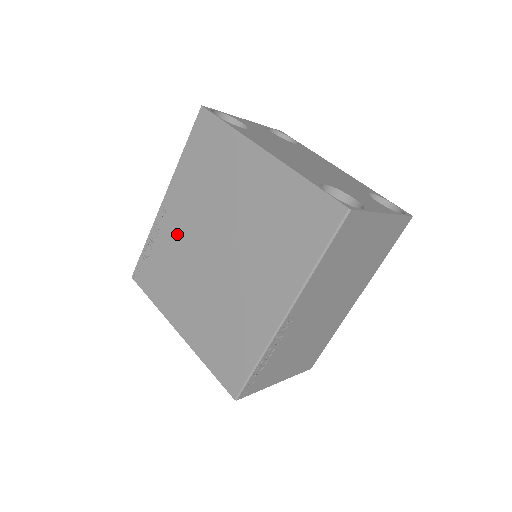
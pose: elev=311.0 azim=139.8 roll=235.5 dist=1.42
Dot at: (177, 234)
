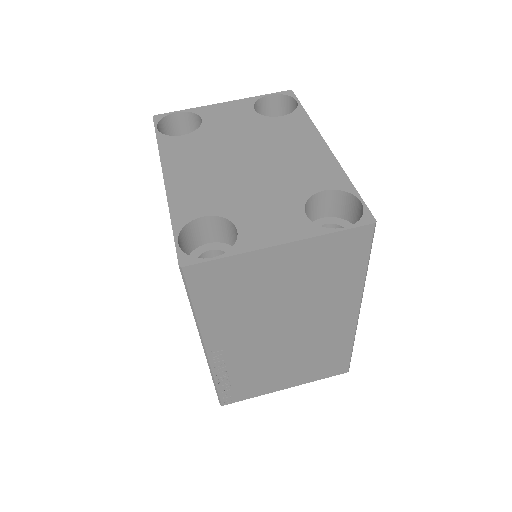
Dot at: occluded
